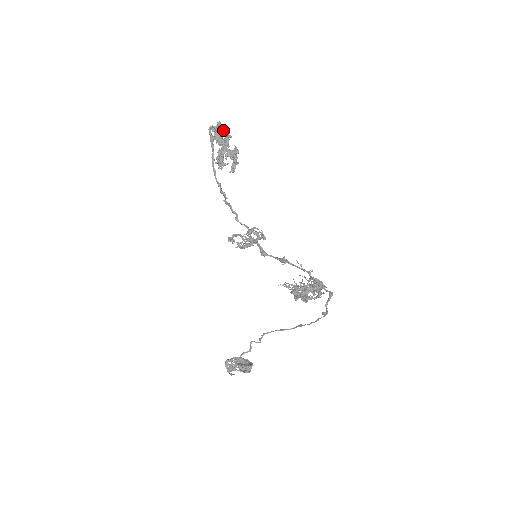
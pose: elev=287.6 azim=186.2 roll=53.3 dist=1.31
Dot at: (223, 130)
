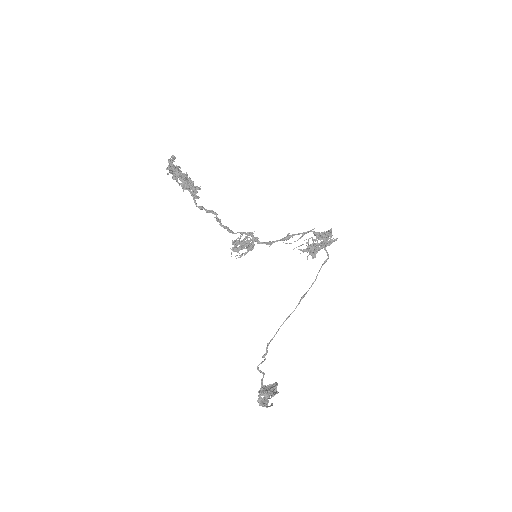
Dot at: occluded
